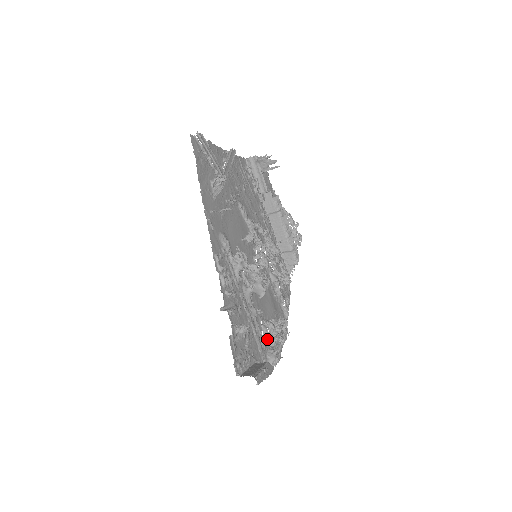
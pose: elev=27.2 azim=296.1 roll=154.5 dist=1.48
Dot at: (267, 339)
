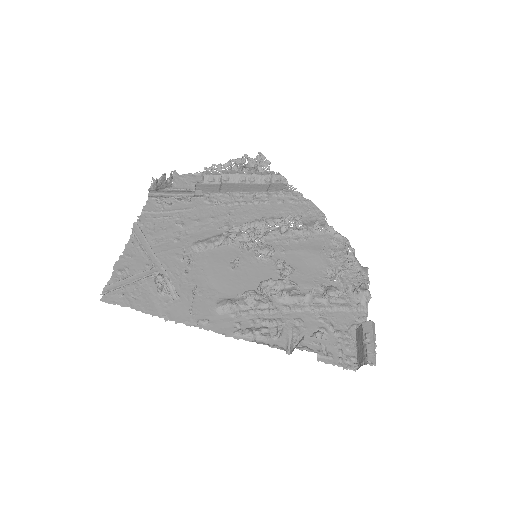
Dot at: (342, 287)
